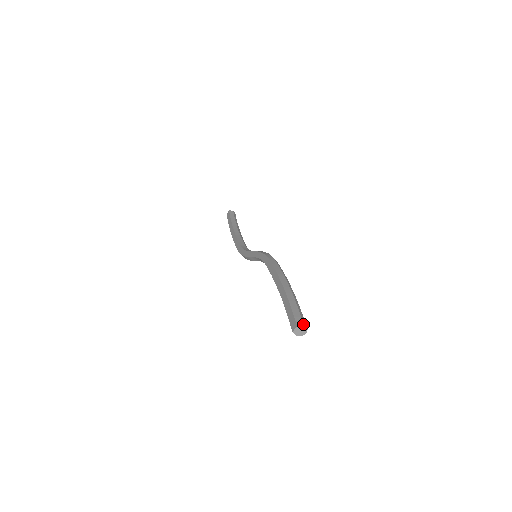
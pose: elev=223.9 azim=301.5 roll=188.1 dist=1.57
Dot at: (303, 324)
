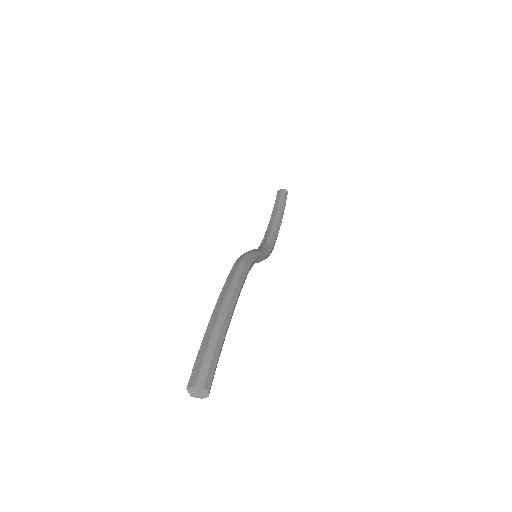
Dot at: (195, 382)
